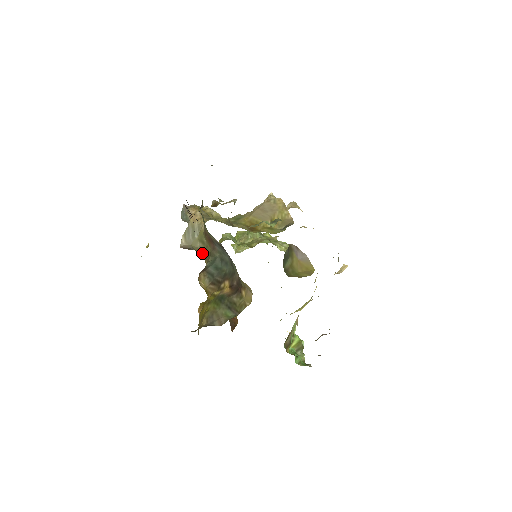
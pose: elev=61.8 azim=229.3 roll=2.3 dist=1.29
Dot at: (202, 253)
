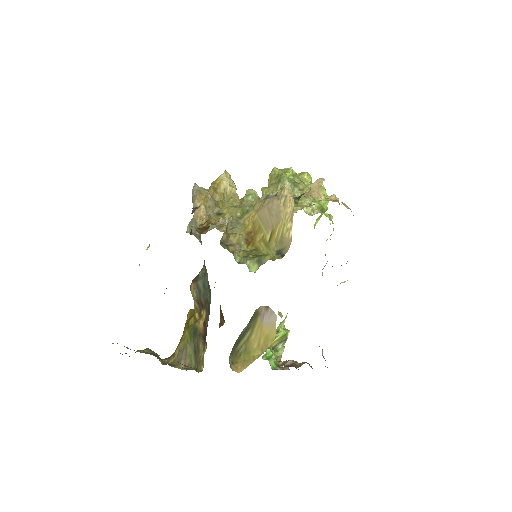
Dot at: occluded
